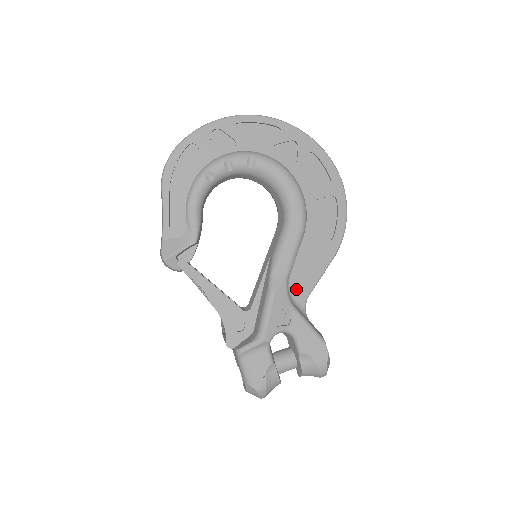
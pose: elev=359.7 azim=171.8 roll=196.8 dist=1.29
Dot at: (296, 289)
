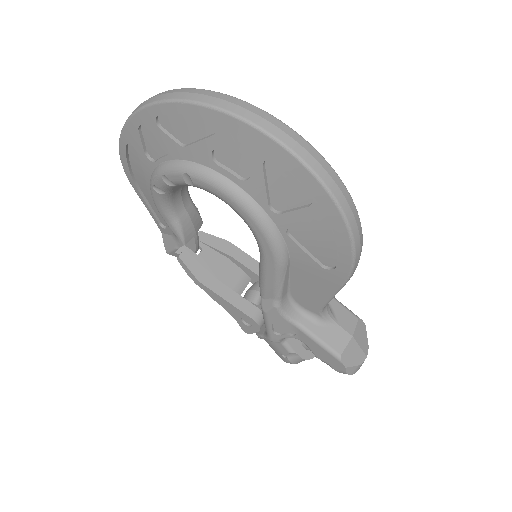
Dot at: (303, 302)
